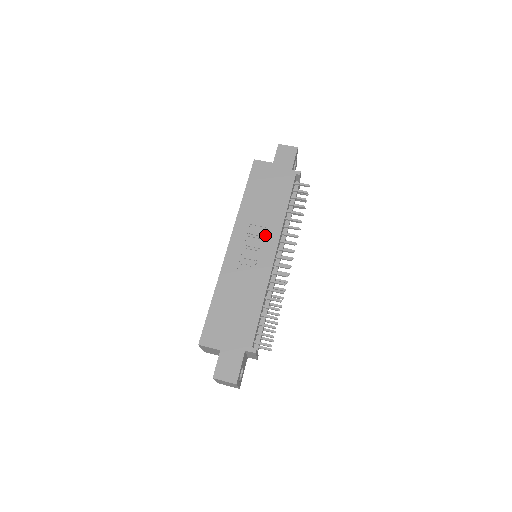
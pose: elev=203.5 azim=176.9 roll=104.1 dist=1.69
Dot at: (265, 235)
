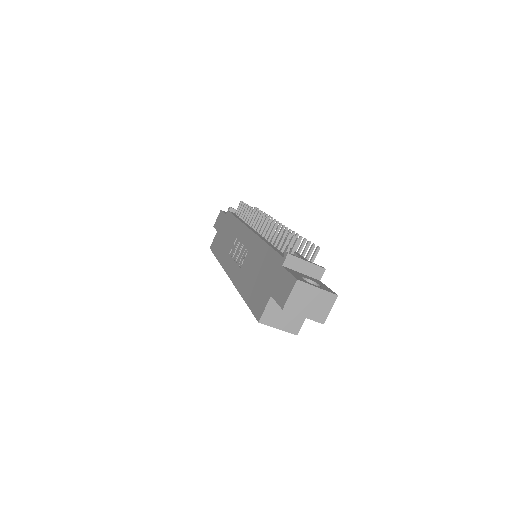
Dot at: (239, 239)
